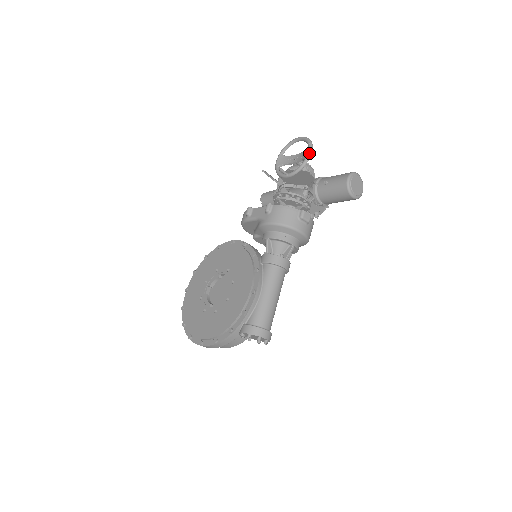
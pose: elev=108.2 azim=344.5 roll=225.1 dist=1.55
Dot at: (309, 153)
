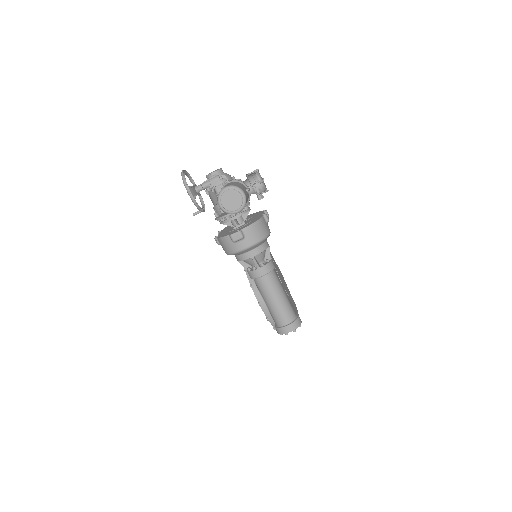
Dot at: occluded
